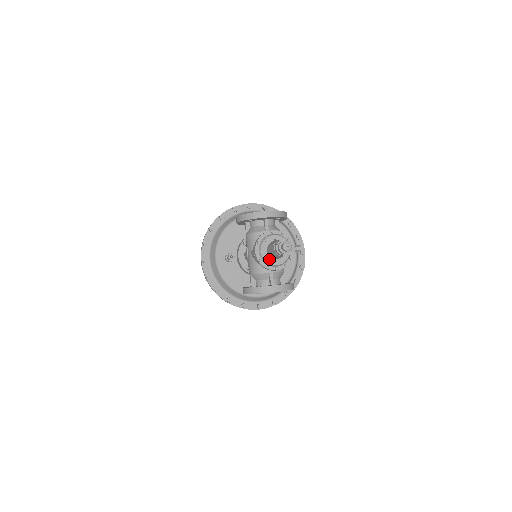
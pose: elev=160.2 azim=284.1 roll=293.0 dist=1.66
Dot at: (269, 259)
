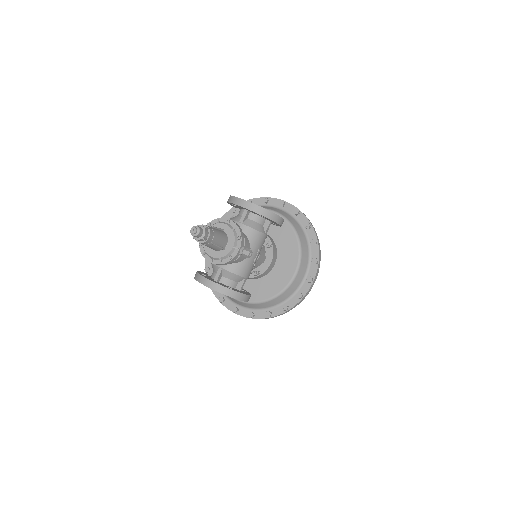
Dot at: occluded
